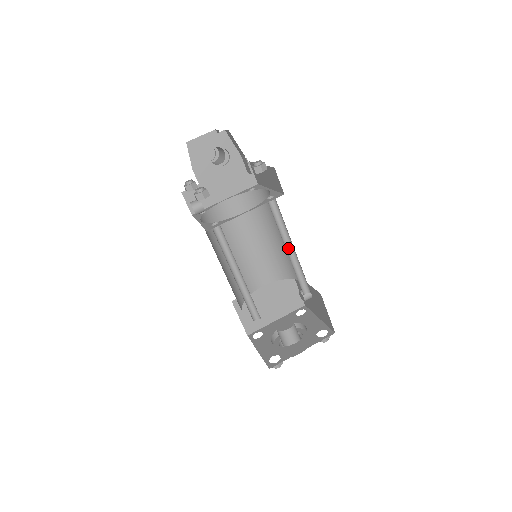
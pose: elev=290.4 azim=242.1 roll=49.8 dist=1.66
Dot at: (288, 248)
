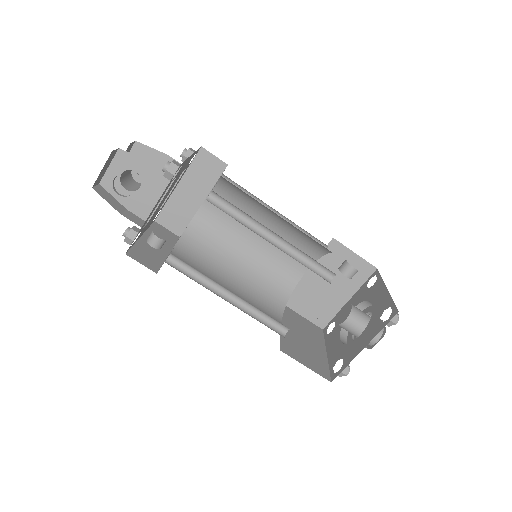
Dot at: (273, 238)
